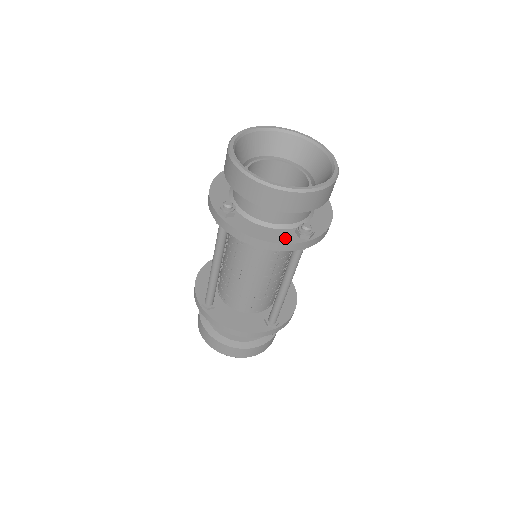
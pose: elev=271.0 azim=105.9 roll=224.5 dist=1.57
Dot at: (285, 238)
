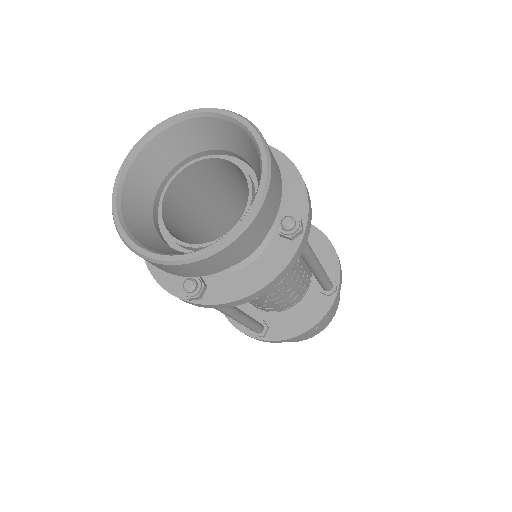
Dot at: (279, 258)
